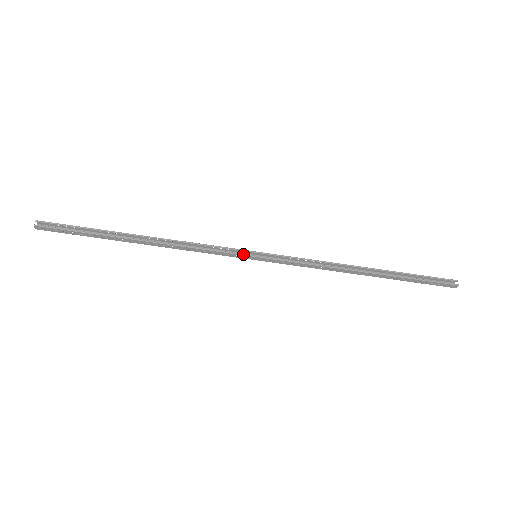
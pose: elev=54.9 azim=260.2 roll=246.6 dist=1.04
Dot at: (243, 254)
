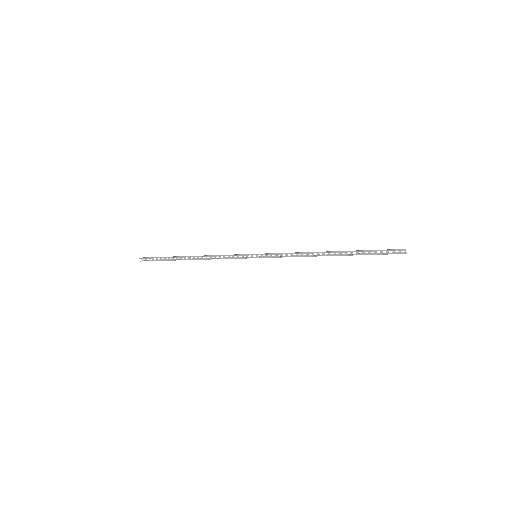
Dot at: occluded
